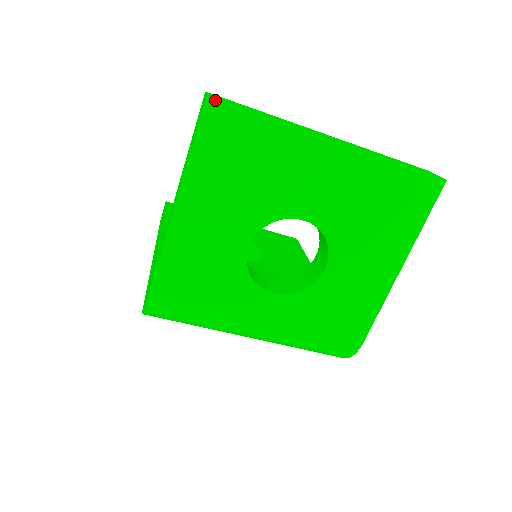
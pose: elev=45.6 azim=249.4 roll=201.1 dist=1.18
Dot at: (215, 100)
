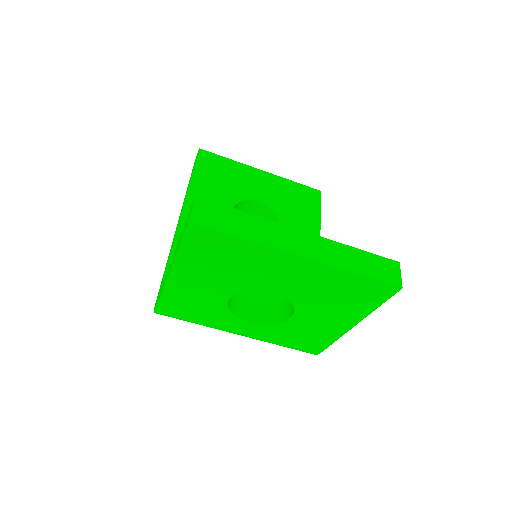
Dot at: (196, 225)
